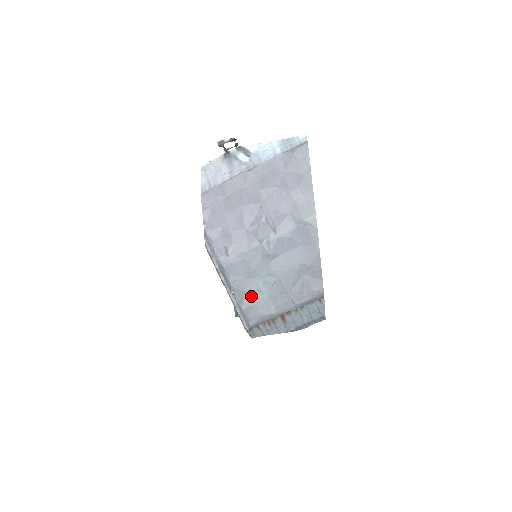
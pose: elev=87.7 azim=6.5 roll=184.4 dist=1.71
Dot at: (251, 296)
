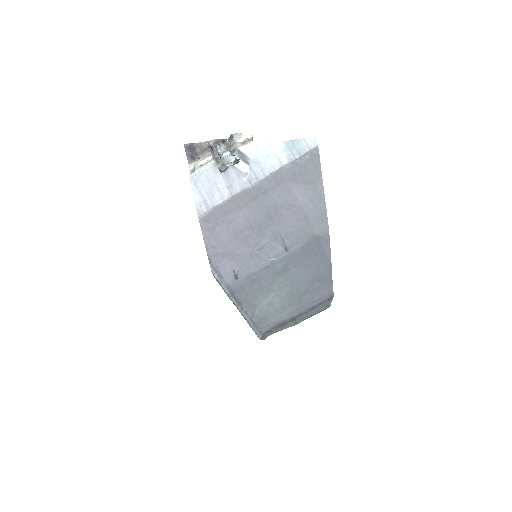
Dot at: (263, 309)
